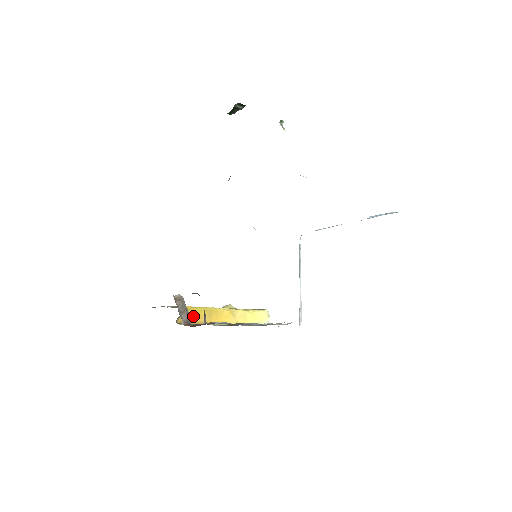
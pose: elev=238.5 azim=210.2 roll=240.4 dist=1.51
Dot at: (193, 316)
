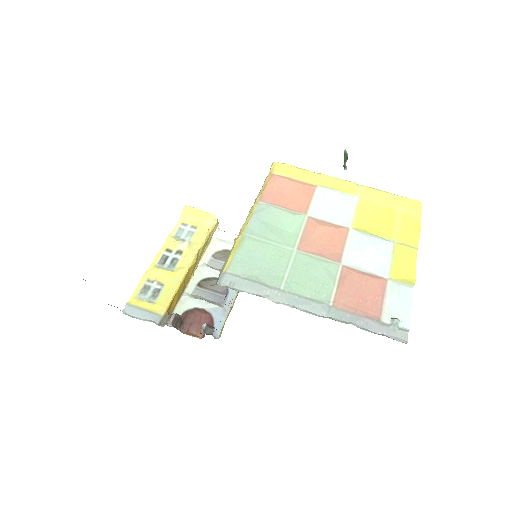
Dot at: (174, 301)
